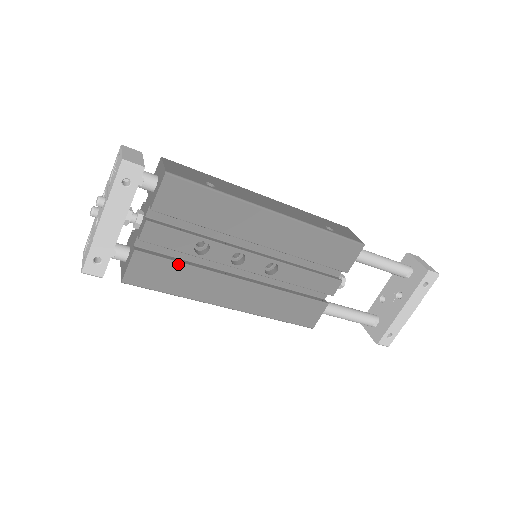
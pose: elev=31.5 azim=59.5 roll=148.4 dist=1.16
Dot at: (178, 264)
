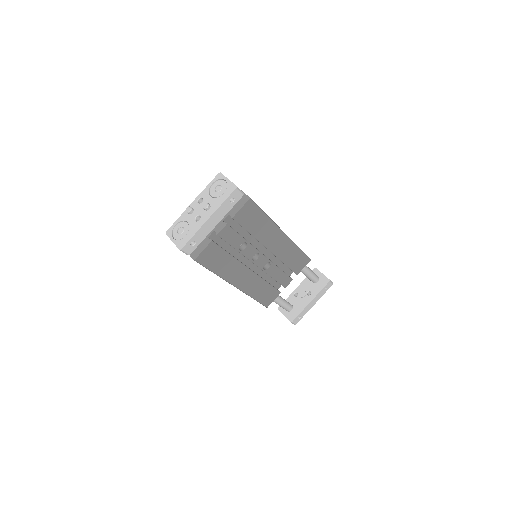
Dot at: (227, 254)
